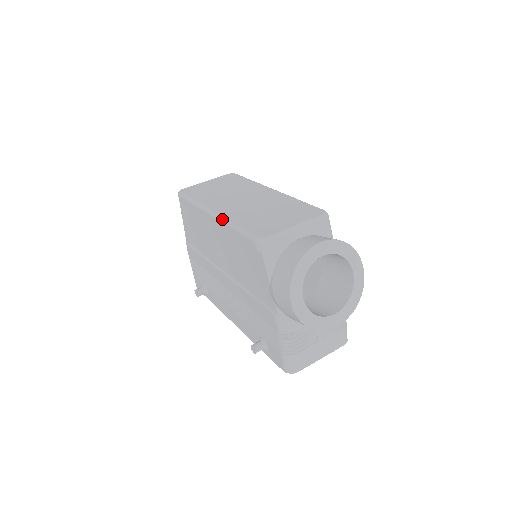
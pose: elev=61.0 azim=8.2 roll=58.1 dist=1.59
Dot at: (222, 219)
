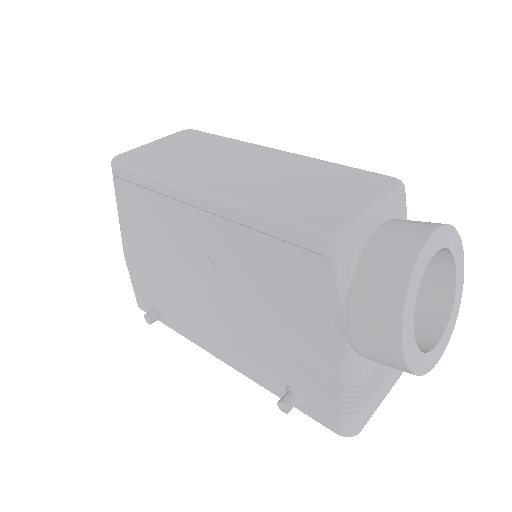
Dot at: (227, 202)
